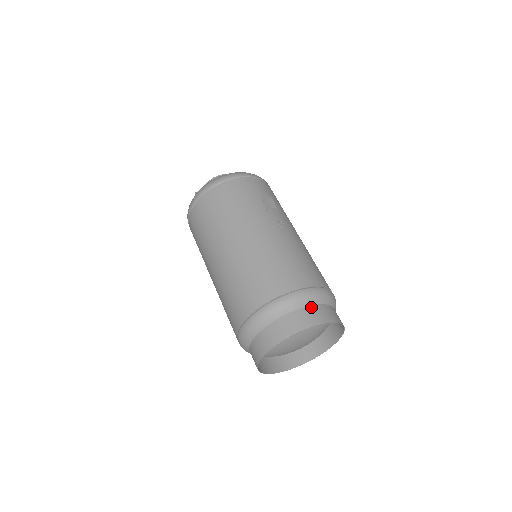
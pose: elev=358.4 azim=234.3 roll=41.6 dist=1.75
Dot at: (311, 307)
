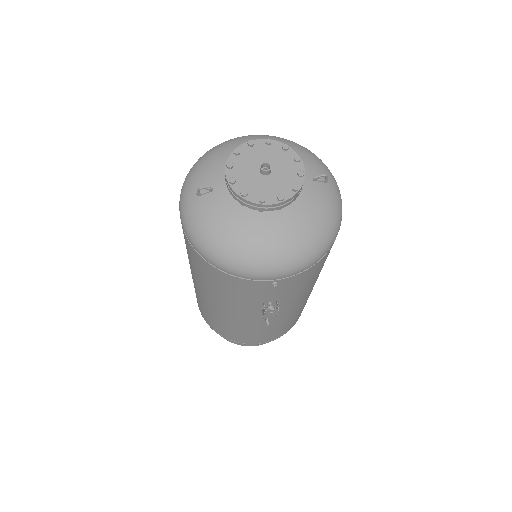
Dot at: occluded
